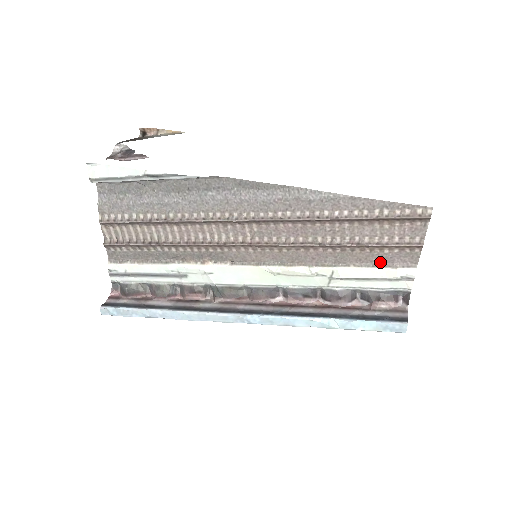
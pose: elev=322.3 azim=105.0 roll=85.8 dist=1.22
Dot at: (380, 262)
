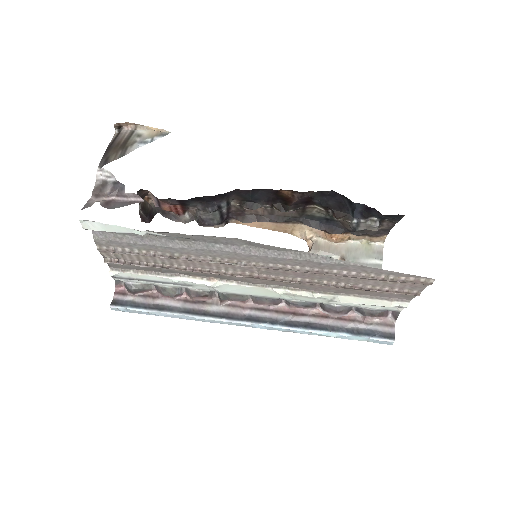
Dot at: (378, 296)
